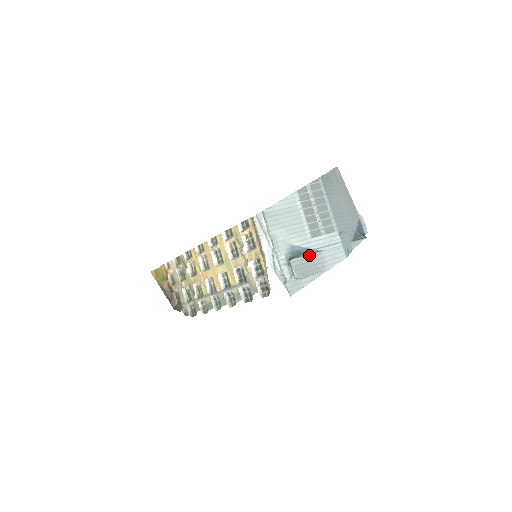
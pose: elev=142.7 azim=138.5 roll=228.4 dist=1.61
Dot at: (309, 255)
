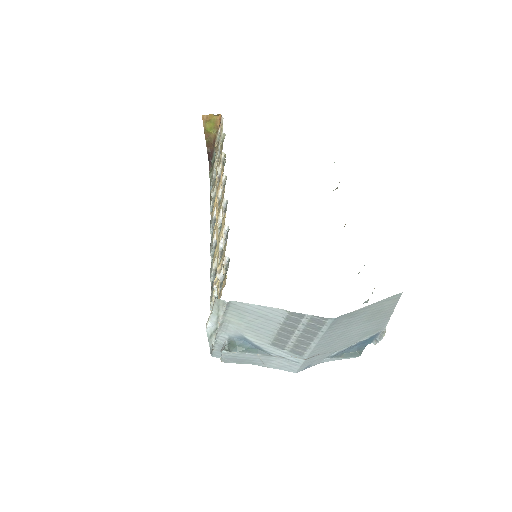
Dot at: (253, 354)
